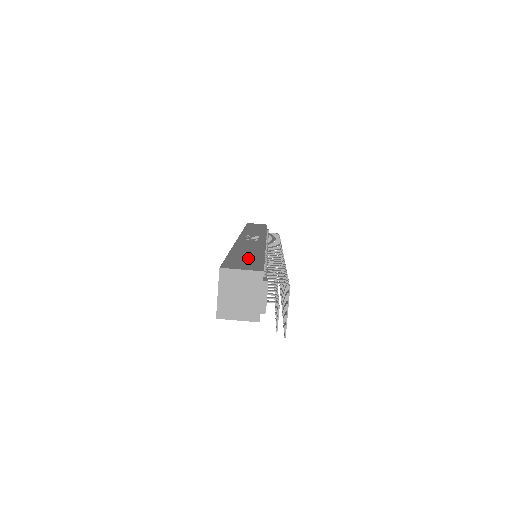
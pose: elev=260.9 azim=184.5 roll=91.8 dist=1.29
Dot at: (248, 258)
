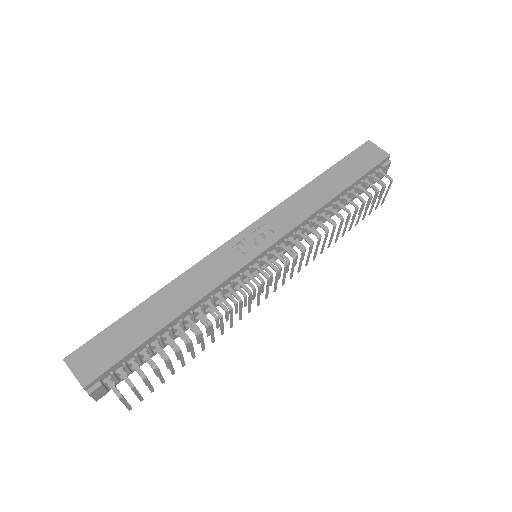
Dot at: (127, 336)
